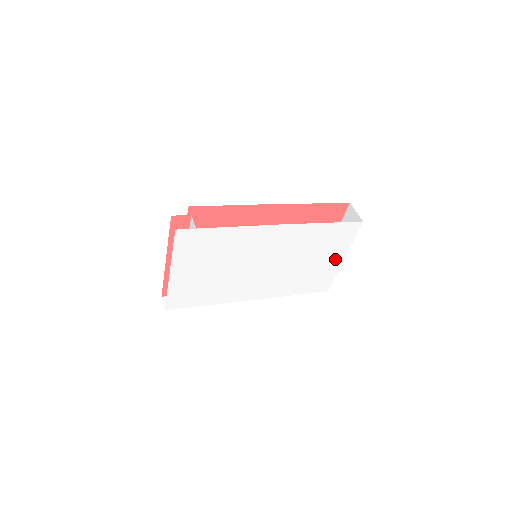
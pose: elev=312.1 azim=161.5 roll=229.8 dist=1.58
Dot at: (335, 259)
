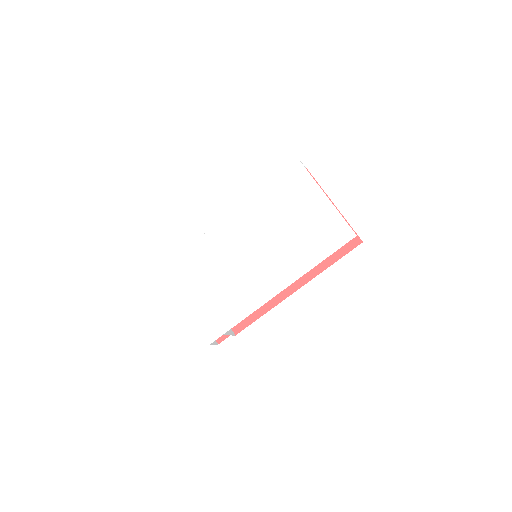
Dot at: (316, 202)
